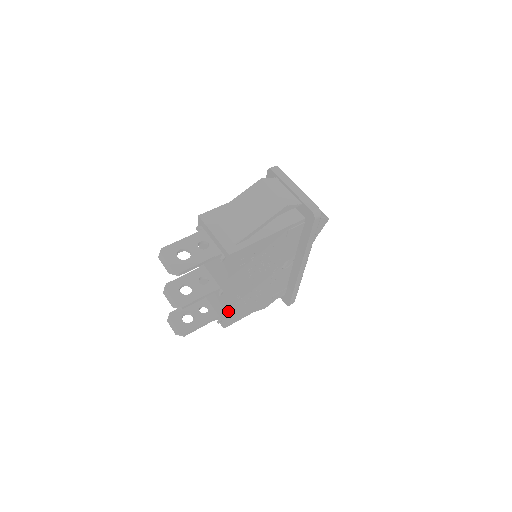
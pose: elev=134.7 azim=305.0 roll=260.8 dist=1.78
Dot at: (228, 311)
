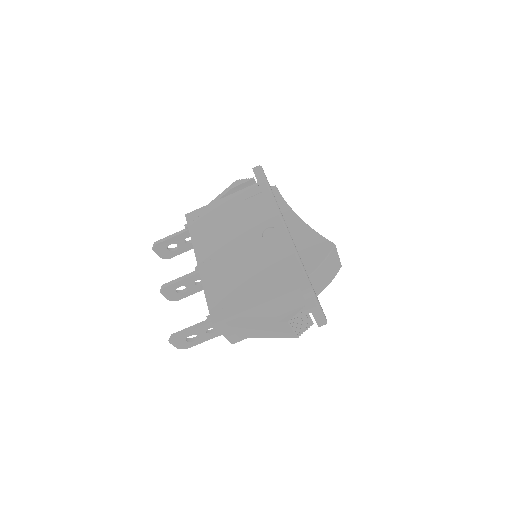
Dot at: occluded
